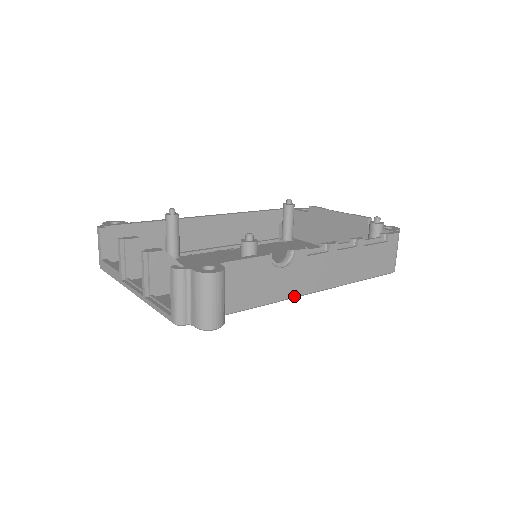
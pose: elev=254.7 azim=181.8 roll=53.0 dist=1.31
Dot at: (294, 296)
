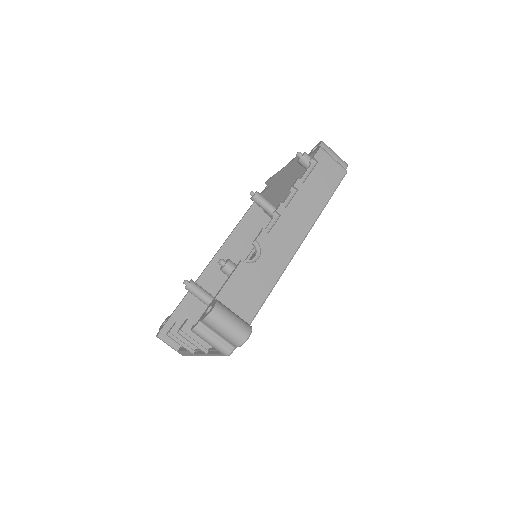
Dot at: (287, 264)
